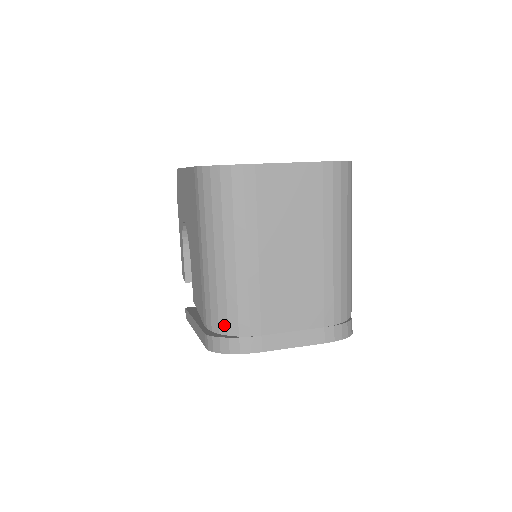
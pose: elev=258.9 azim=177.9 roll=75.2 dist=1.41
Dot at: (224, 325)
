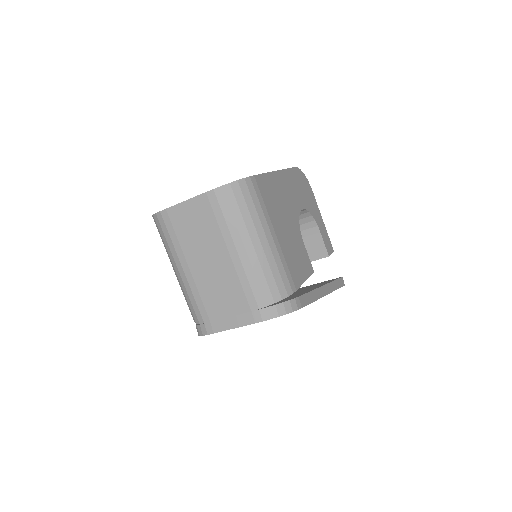
Dot at: (193, 317)
